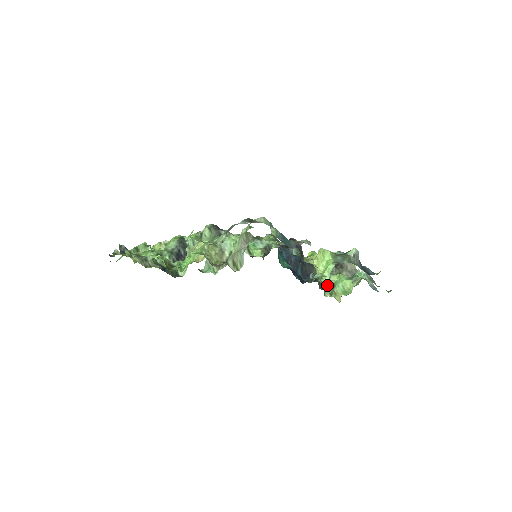
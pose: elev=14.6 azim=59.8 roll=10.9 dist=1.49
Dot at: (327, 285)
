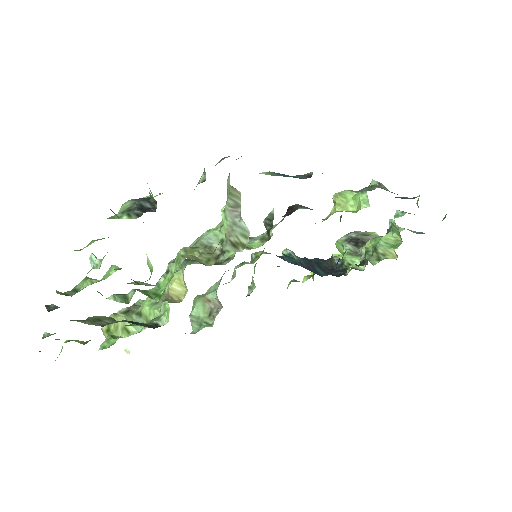
Dot at: (365, 254)
